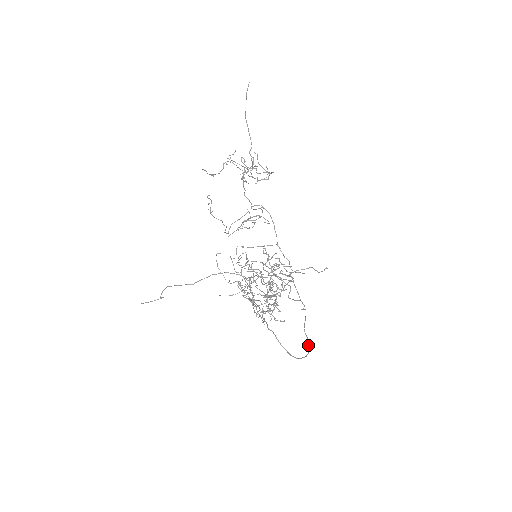
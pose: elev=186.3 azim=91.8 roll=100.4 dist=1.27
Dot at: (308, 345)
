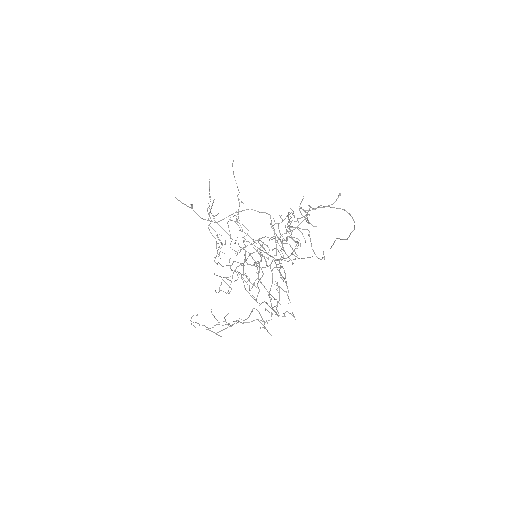
Dot at: (349, 235)
